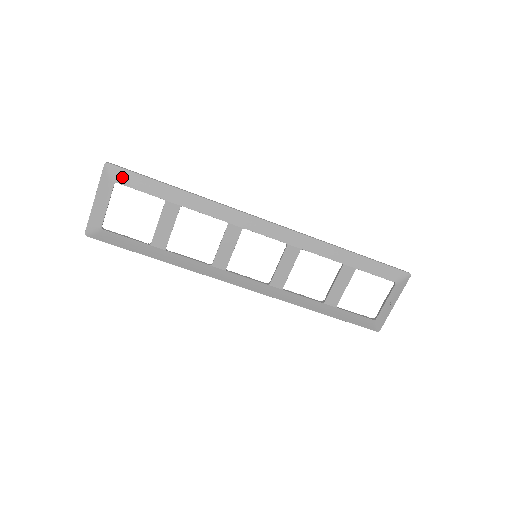
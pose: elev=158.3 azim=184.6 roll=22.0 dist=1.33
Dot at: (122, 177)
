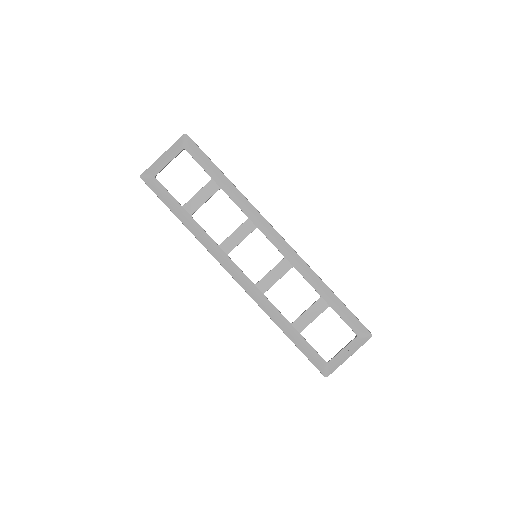
Dot at: (191, 148)
